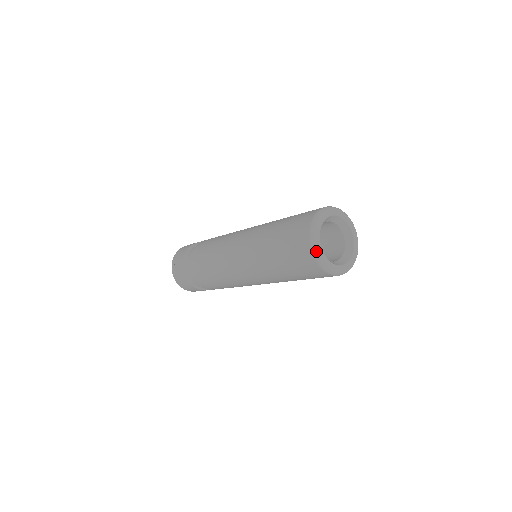
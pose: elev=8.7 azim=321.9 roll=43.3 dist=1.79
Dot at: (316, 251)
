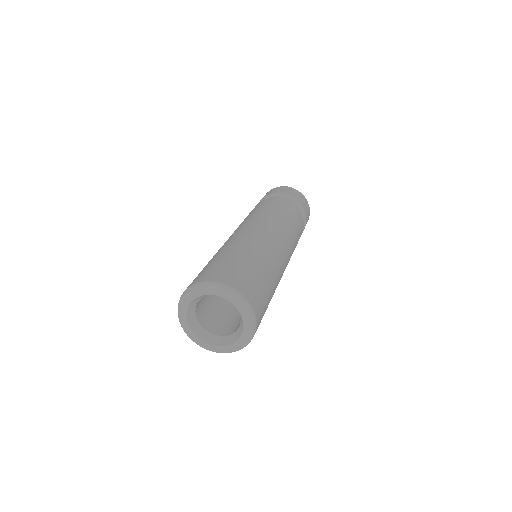
Dot at: (189, 337)
